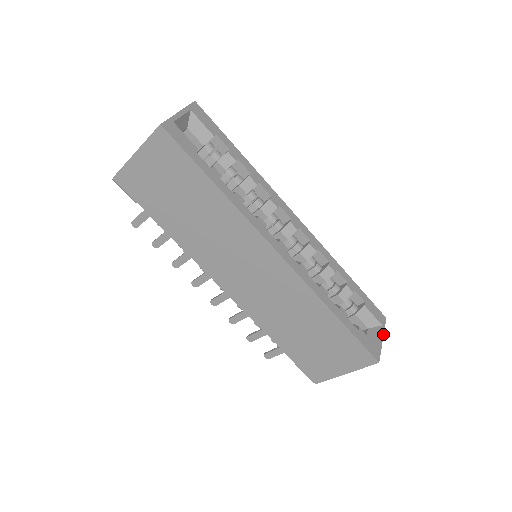
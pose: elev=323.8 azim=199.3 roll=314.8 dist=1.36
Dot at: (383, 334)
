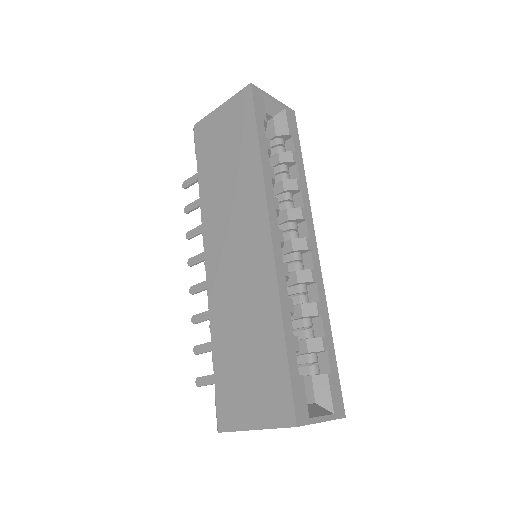
Dot at: (328, 420)
